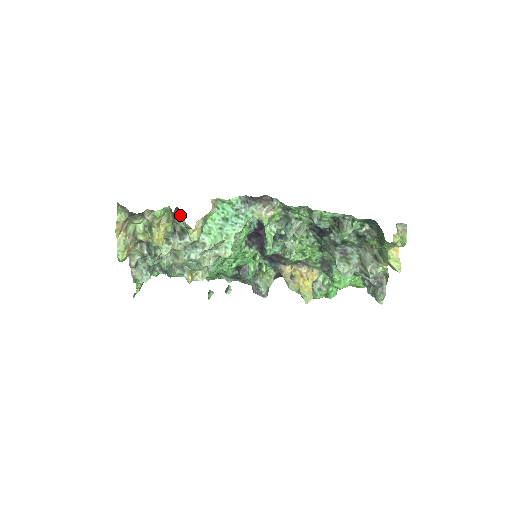
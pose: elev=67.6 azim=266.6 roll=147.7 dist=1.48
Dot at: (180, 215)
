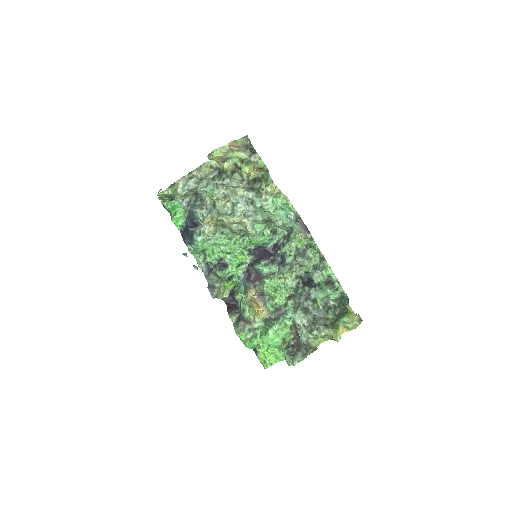
Dot at: (257, 183)
